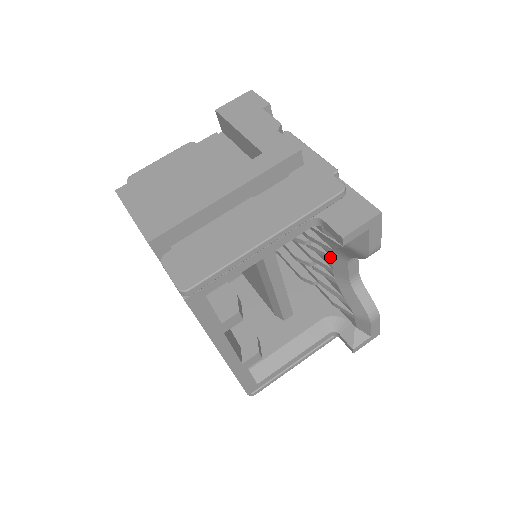
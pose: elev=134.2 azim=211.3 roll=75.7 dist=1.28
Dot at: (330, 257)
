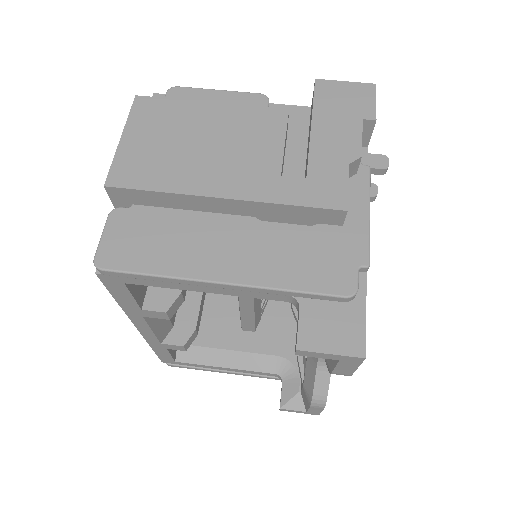
Dot at: occluded
